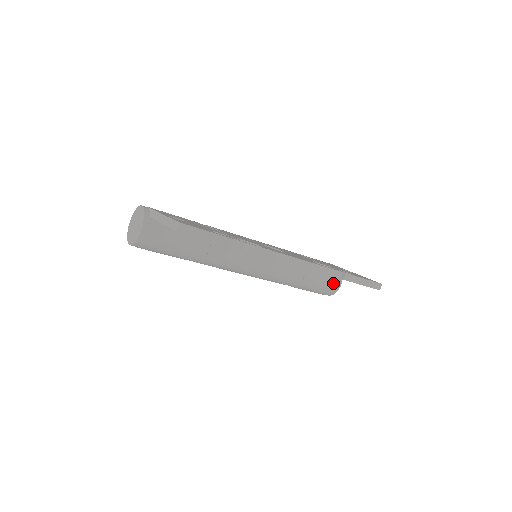
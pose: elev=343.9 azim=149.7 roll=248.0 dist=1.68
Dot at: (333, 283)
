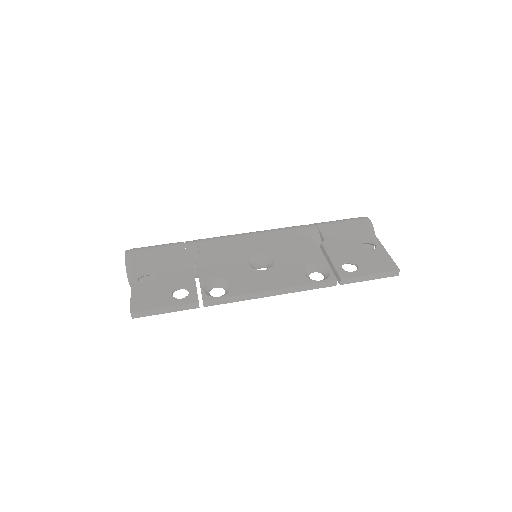
Dot at: (362, 247)
